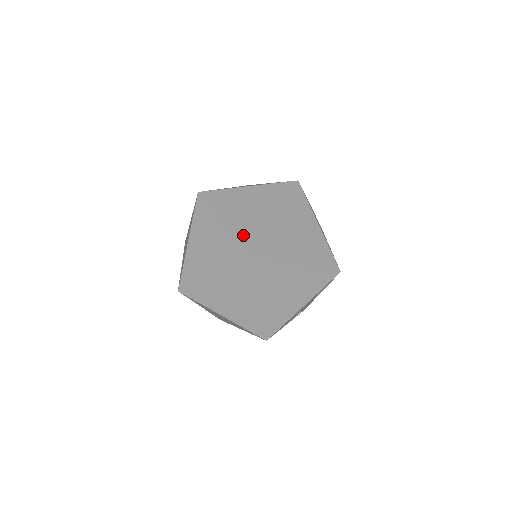
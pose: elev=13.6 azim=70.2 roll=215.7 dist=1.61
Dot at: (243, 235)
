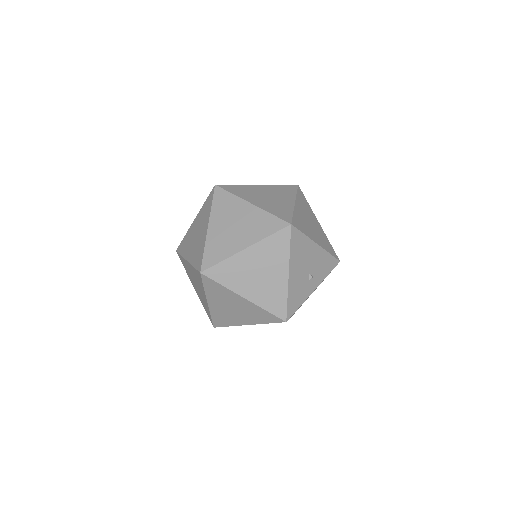
Dot at: (194, 264)
